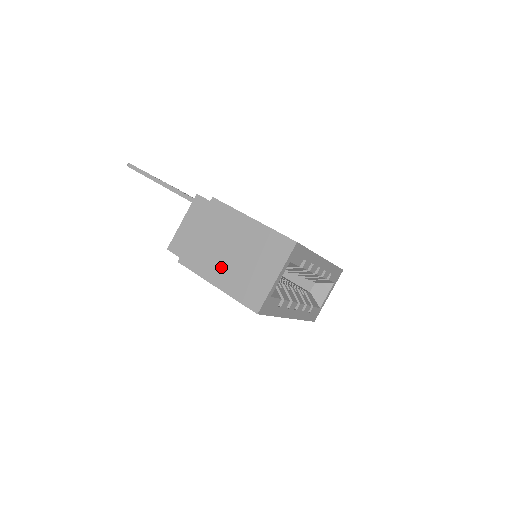
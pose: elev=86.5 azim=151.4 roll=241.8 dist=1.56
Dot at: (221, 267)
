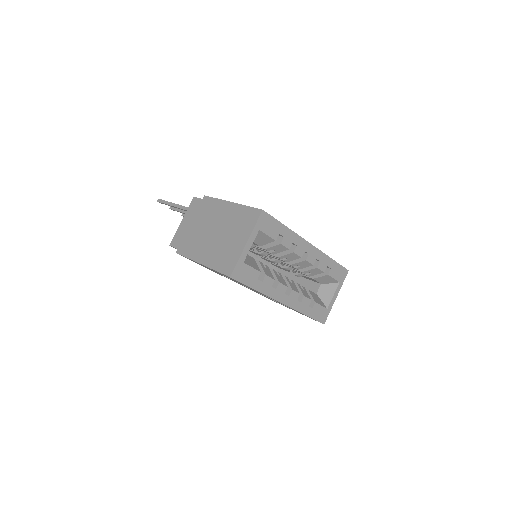
Dot at: (206, 247)
